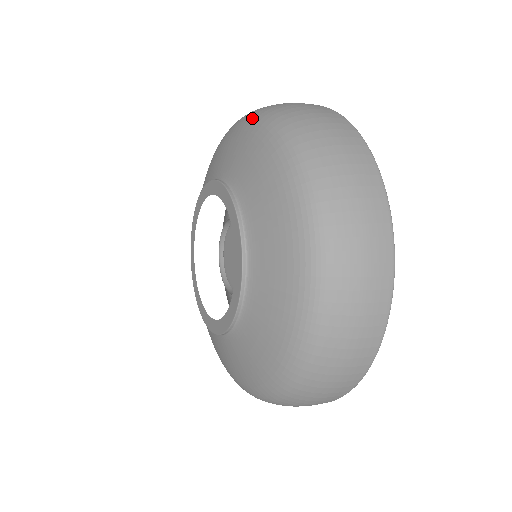
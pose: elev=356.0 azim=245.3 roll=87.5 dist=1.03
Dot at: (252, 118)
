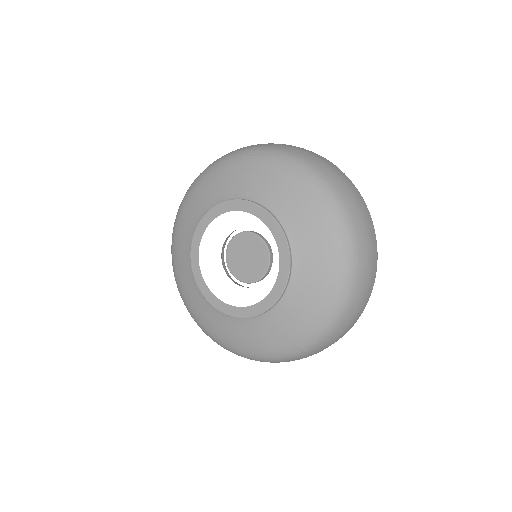
Dot at: (231, 157)
